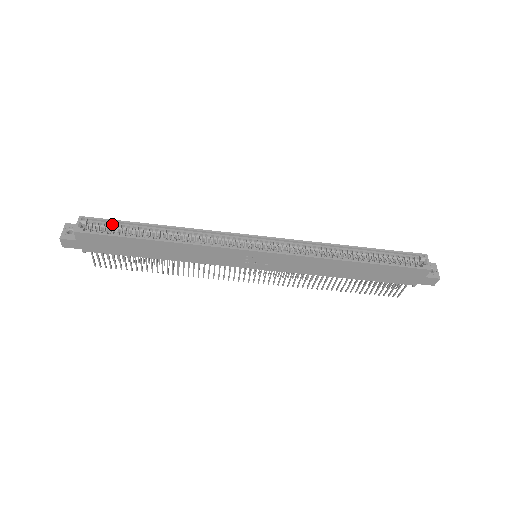
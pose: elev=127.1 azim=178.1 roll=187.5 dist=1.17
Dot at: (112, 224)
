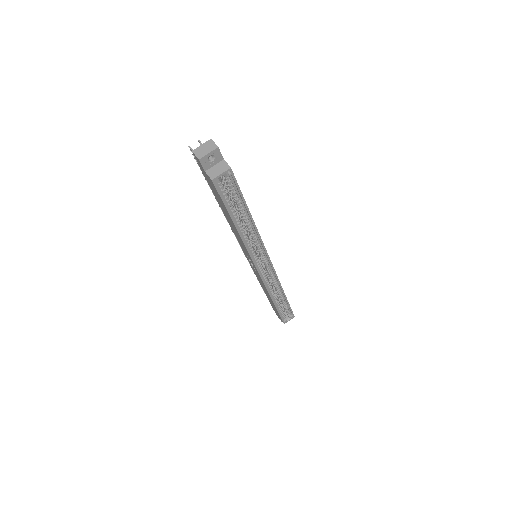
Dot at: (236, 190)
